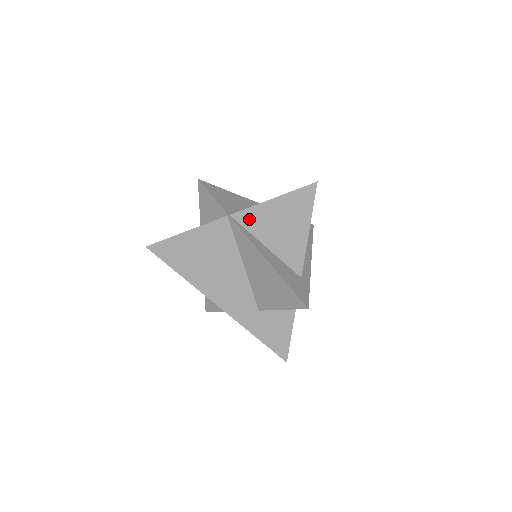
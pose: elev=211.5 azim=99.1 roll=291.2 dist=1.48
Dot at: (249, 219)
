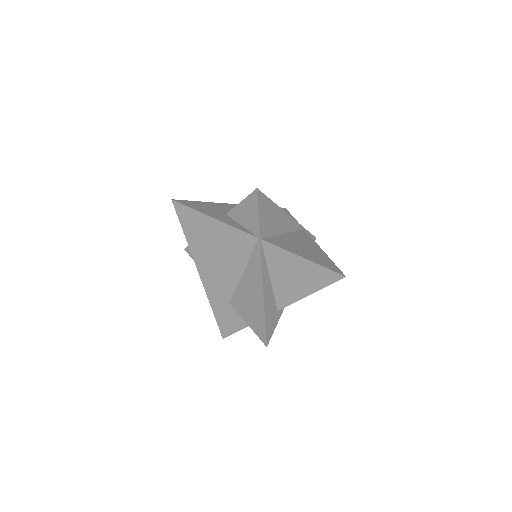
Dot at: (274, 254)
